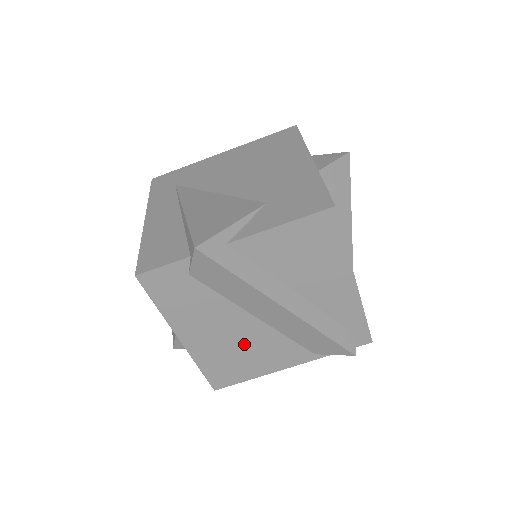
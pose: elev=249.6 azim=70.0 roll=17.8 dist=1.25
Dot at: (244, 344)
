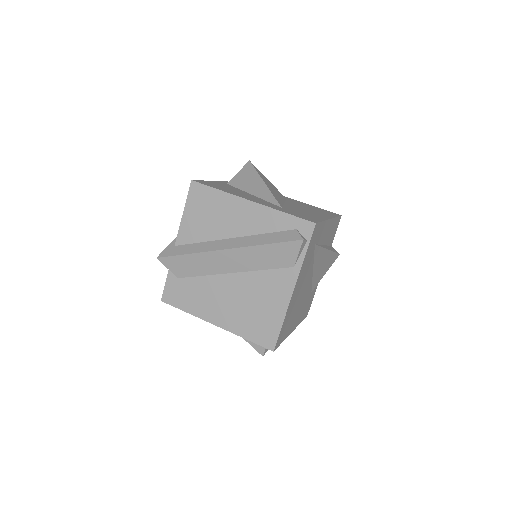
Dot at: (247, 298)
